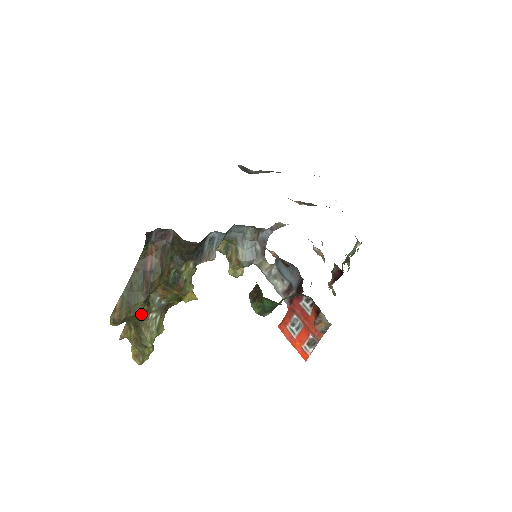
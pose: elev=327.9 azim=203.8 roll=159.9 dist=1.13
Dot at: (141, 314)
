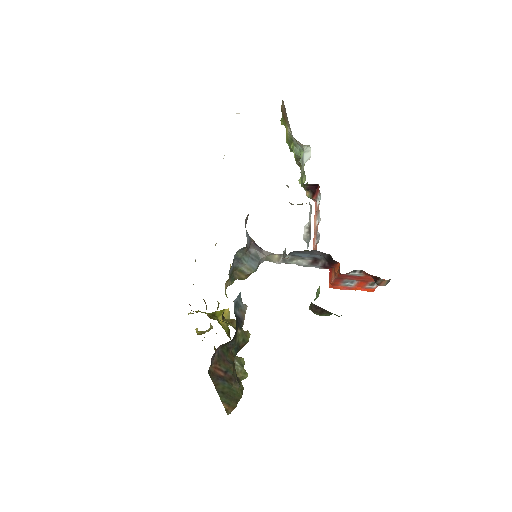
Dot at: occluded
